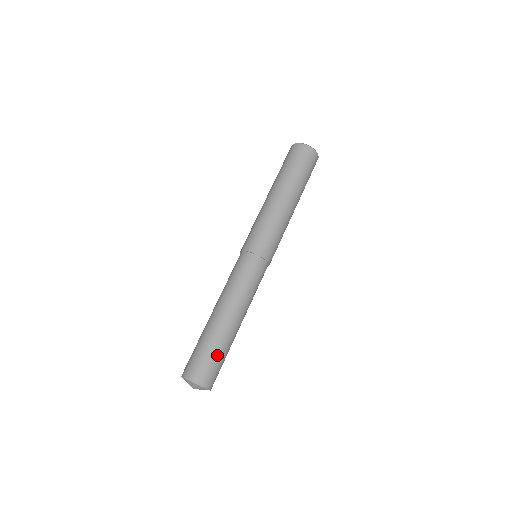
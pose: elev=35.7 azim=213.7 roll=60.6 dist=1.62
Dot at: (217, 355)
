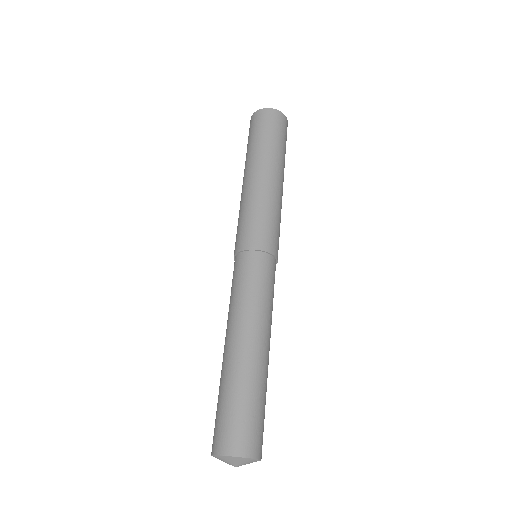
Dot at: (237, 401)
